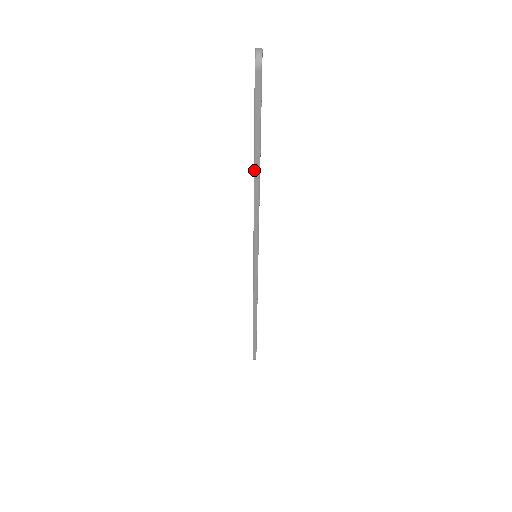
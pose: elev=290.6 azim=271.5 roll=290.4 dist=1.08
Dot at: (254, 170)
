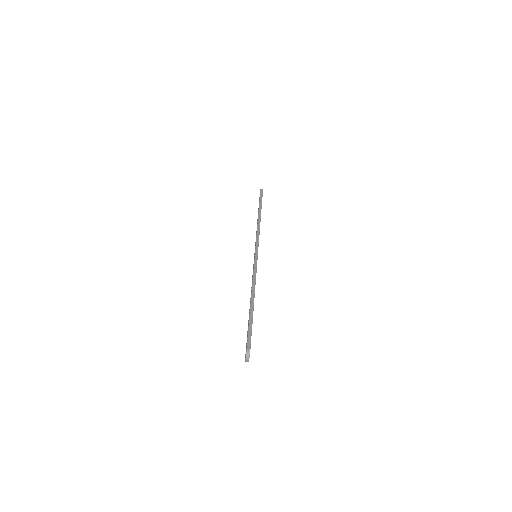
Dot at: occluded
